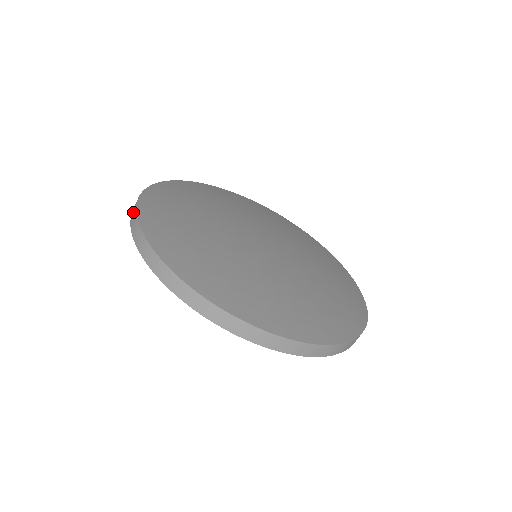
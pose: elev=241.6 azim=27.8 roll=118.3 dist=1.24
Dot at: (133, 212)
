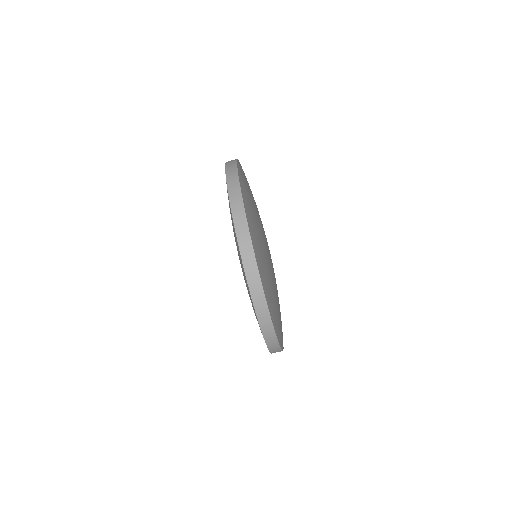
Dot at: occluded
